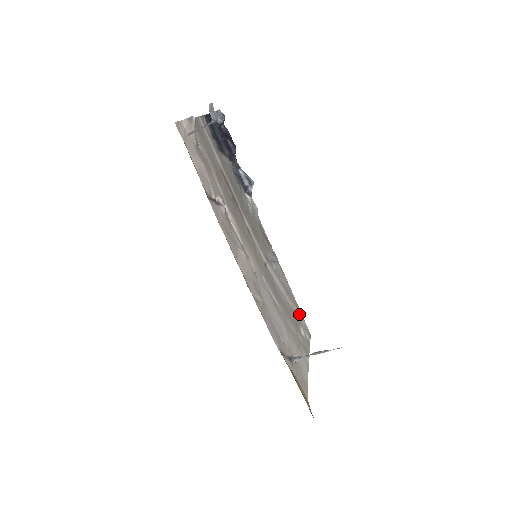
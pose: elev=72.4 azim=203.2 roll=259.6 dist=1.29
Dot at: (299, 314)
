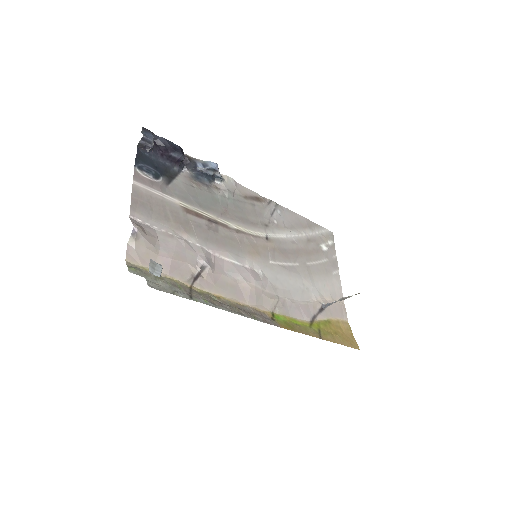
Dot at: (315, 230)
